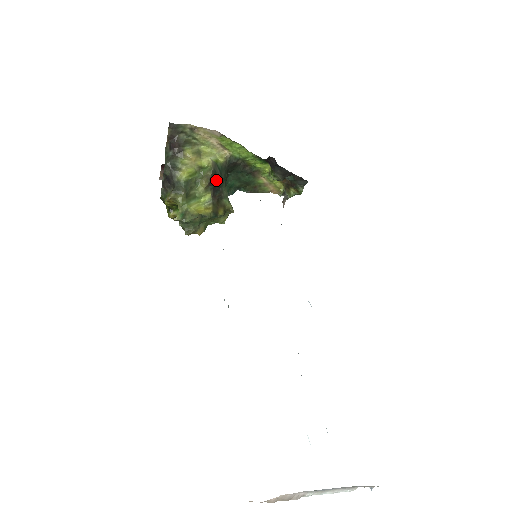
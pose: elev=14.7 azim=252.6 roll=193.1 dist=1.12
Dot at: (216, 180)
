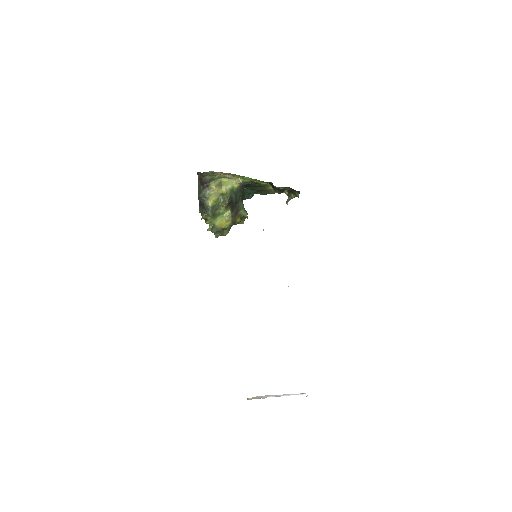
Dot at: (233, 201)
